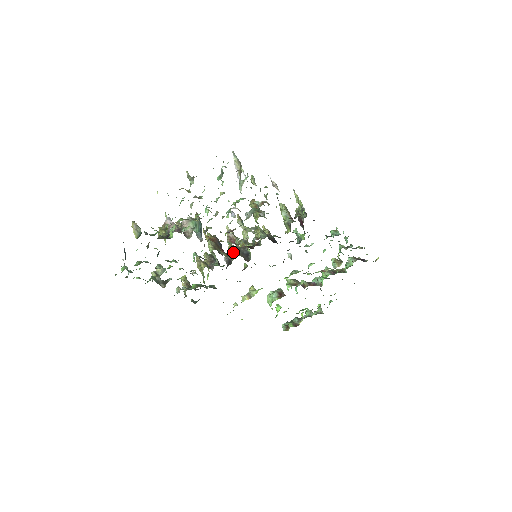
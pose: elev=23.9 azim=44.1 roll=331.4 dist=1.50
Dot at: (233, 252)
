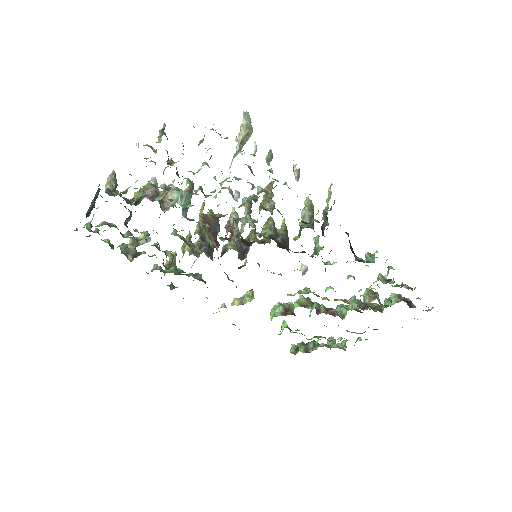
Dot at: (231, 242)
